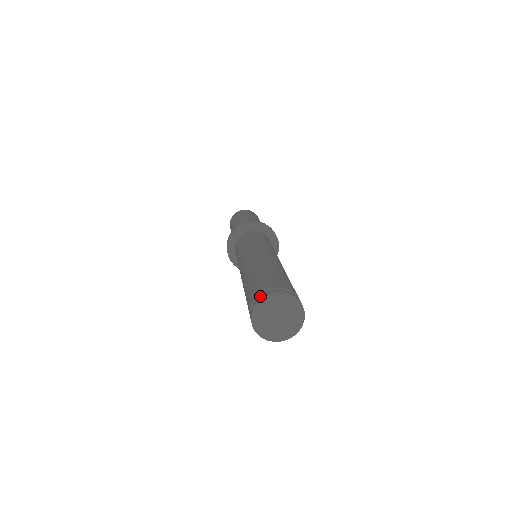
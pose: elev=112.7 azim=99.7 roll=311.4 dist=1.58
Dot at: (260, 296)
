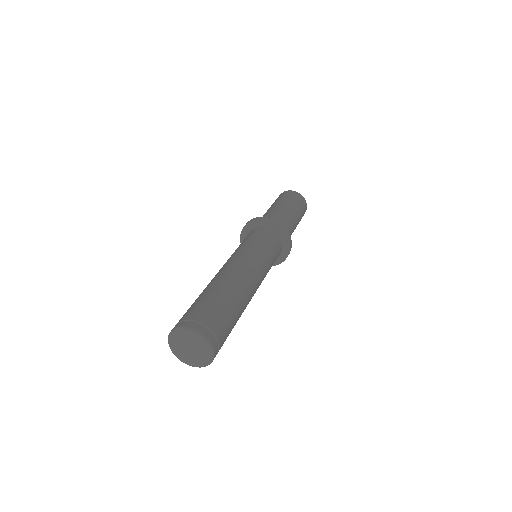
Dot at: (178, 324)
